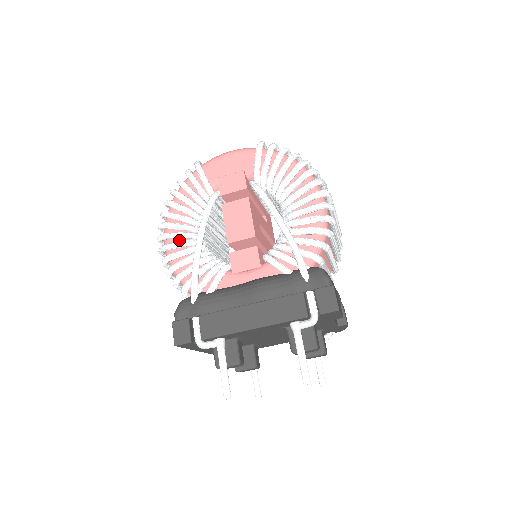
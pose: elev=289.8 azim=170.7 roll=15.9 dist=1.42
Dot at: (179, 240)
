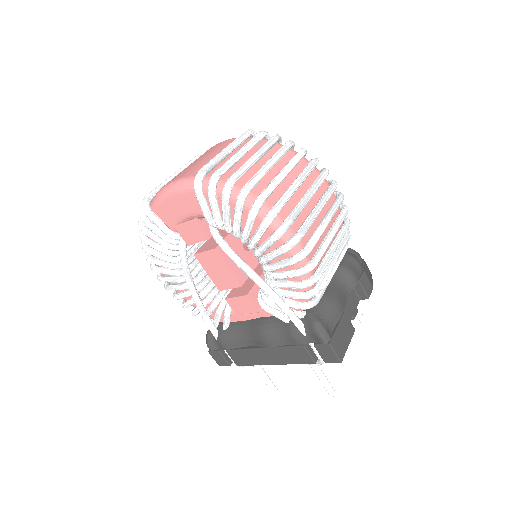
Dot at: occluded
